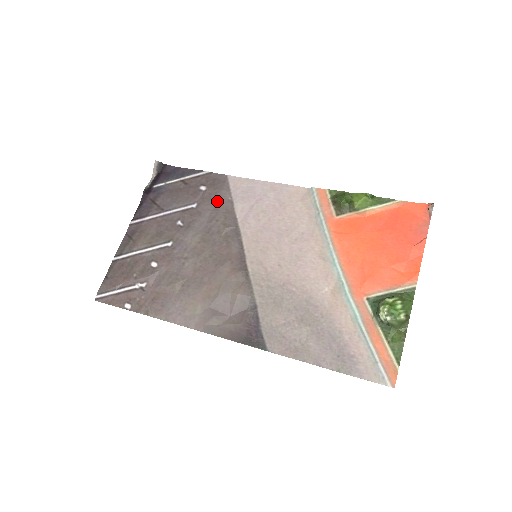
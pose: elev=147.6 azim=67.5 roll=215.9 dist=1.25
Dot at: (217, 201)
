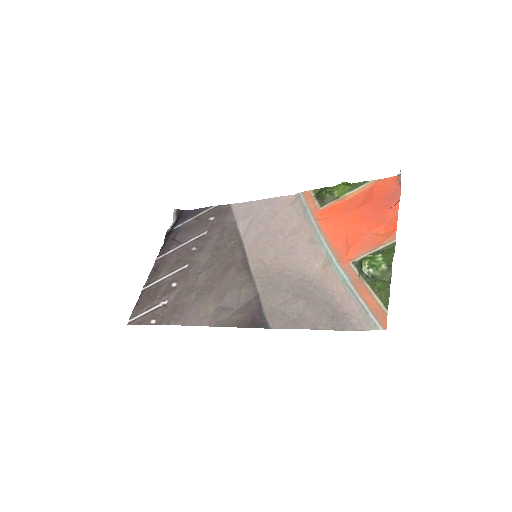
Dot at: (223, 225)
